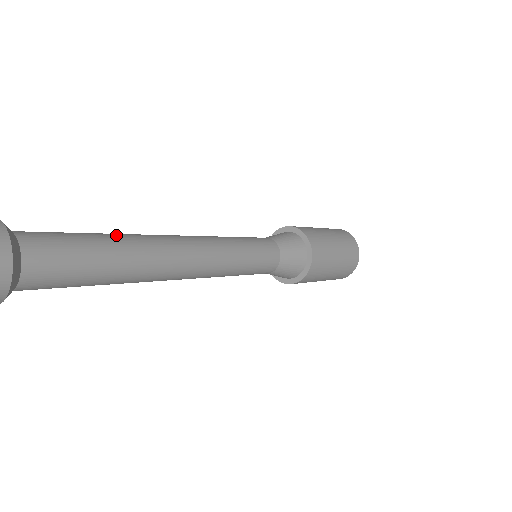
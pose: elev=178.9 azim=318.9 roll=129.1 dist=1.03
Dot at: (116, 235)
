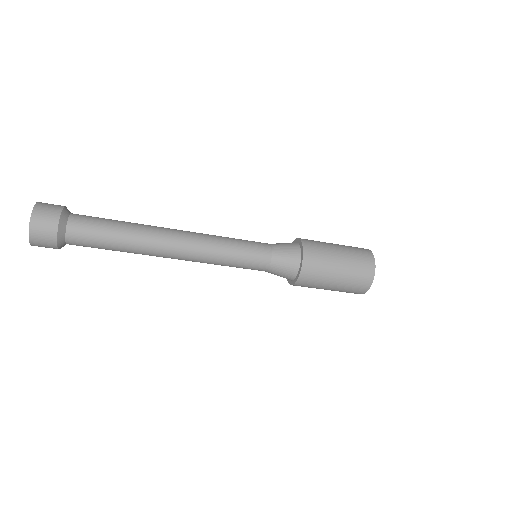
Dot at: (130, 227)
